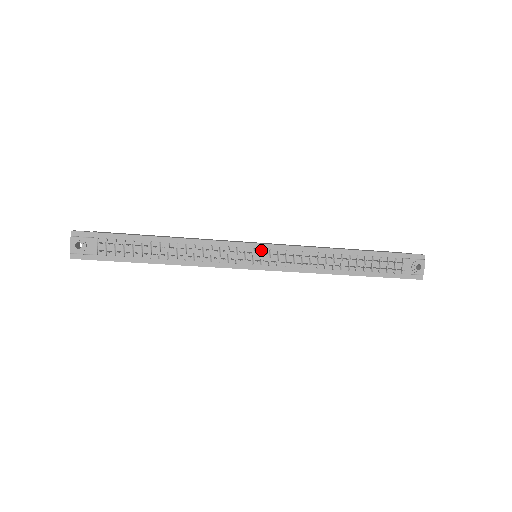
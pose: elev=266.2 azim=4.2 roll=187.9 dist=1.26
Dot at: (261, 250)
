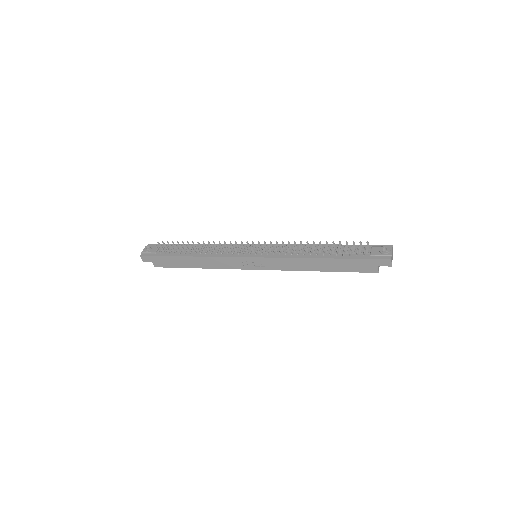
Dot at: occluded
